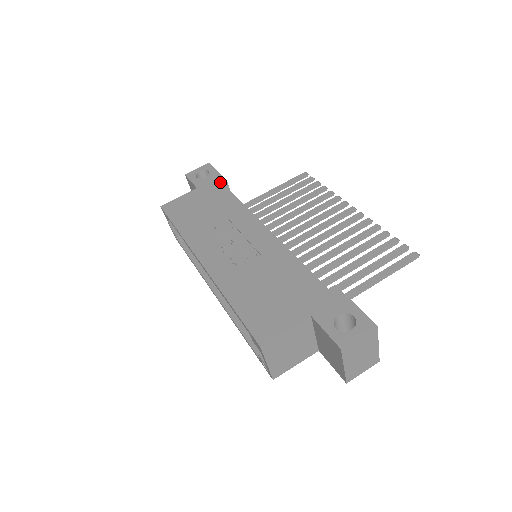
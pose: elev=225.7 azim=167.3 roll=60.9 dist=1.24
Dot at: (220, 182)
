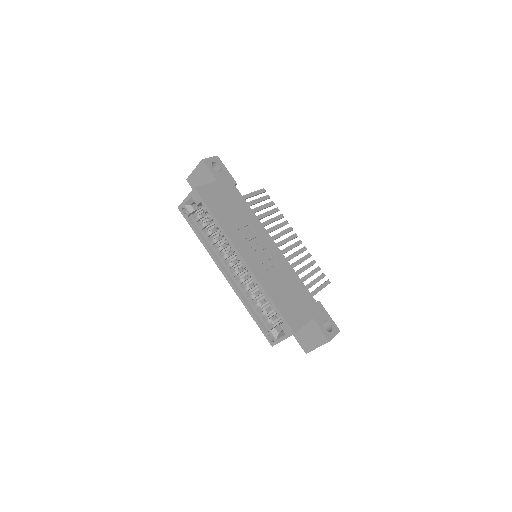
Dot at: (233, 183)
